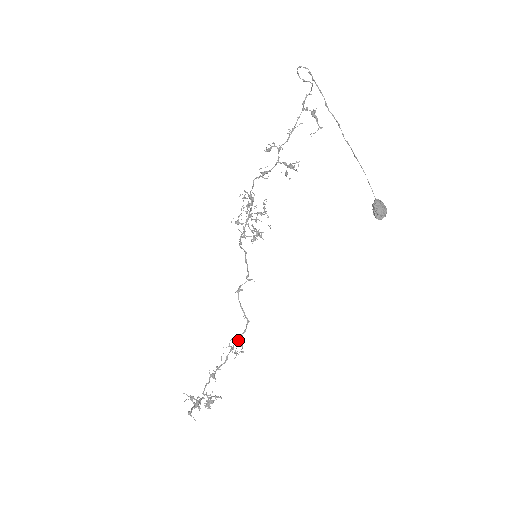
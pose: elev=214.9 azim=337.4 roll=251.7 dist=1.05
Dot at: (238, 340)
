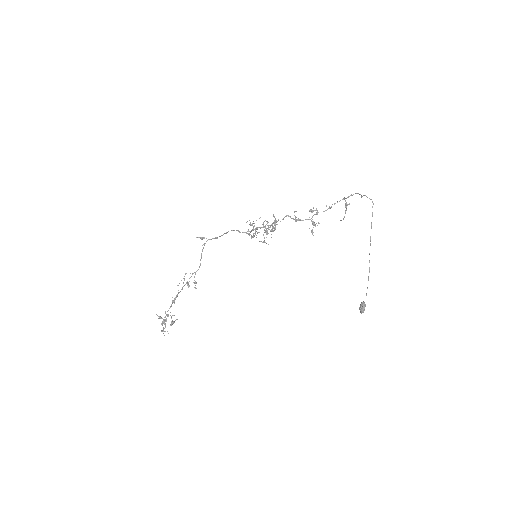
Dot at: occluded
